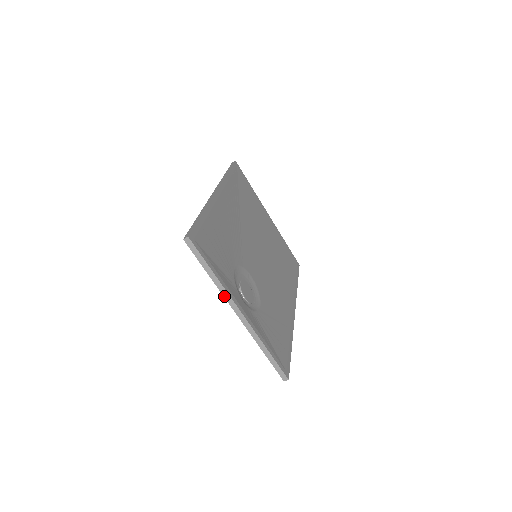
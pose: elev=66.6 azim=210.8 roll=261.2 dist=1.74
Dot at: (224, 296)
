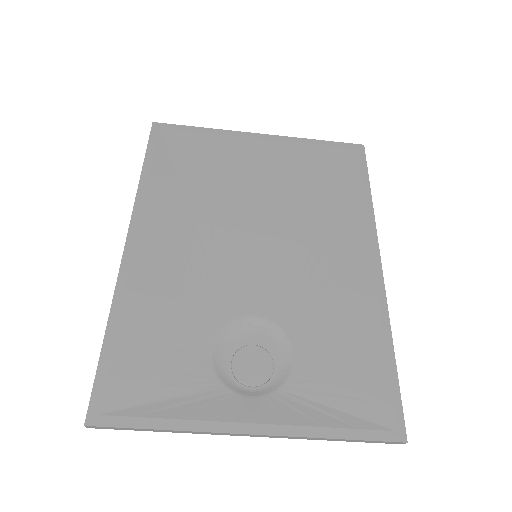
Dot at: occluded
